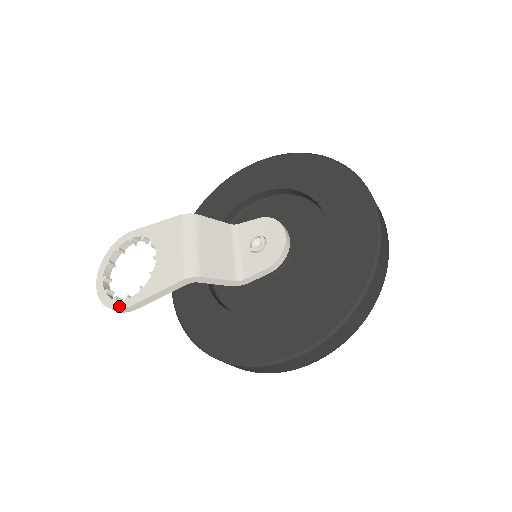
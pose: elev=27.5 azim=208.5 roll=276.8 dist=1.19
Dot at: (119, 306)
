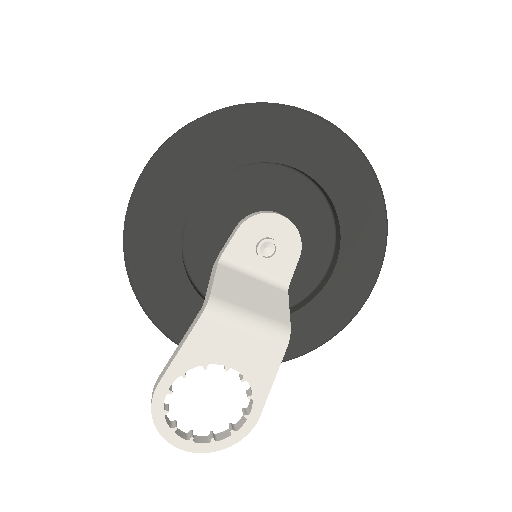
Dot at: (248, 429)
